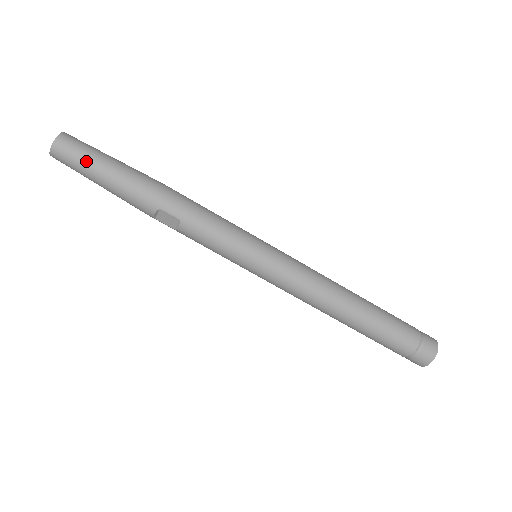
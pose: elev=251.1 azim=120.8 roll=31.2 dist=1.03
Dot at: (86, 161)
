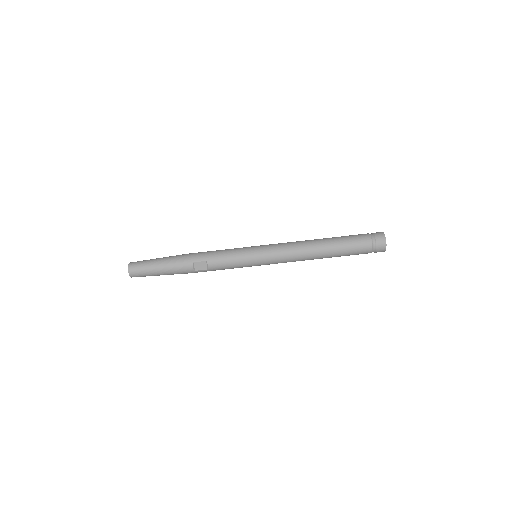
Dot at: (147, 265)
